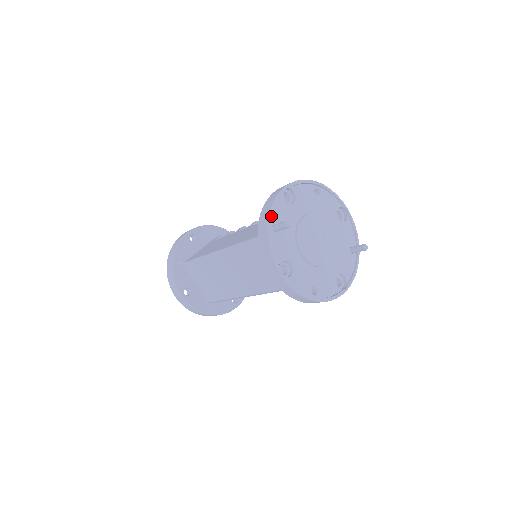
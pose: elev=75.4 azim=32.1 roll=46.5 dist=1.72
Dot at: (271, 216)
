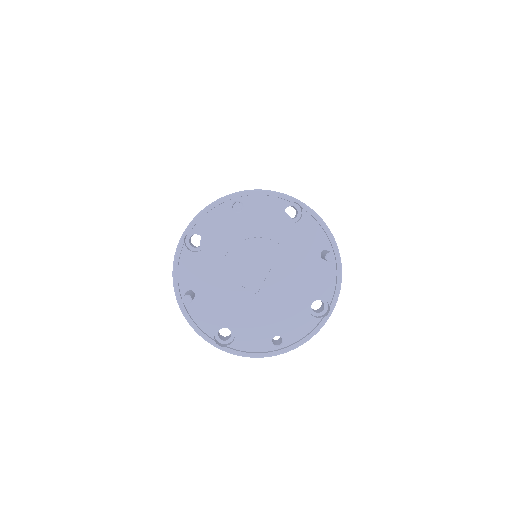
Dot at: (176, 286)
